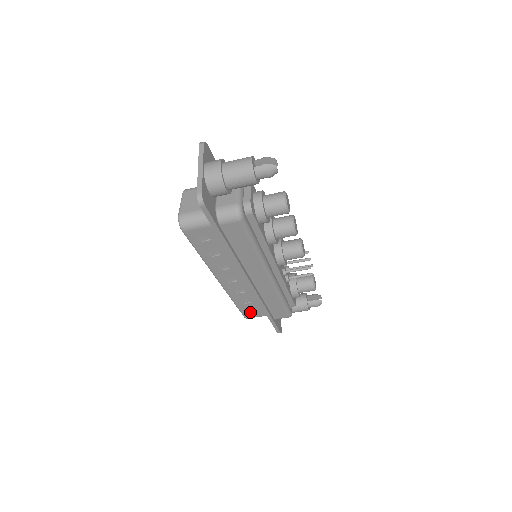
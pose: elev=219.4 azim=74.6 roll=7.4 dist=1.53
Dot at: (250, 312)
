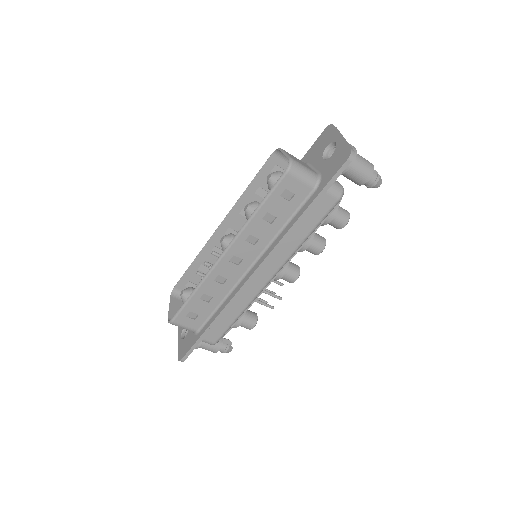
Dot at: (188, 315)
